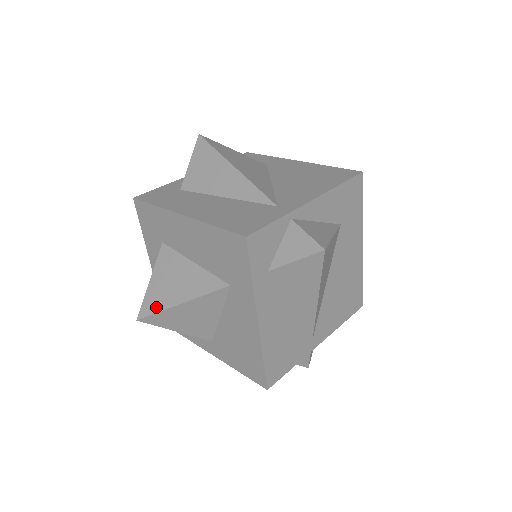
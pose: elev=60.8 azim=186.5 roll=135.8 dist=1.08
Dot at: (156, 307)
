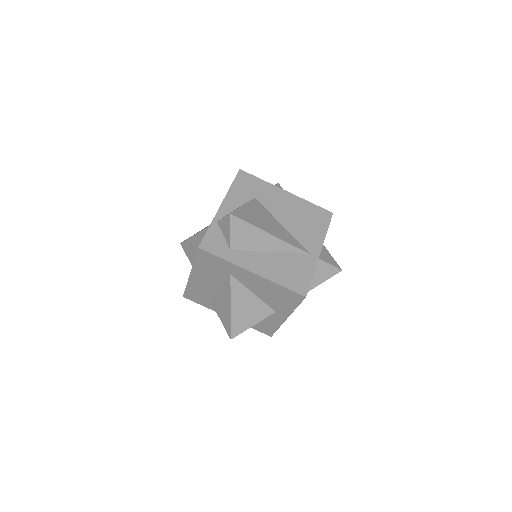
Dot at: (229, 324)
